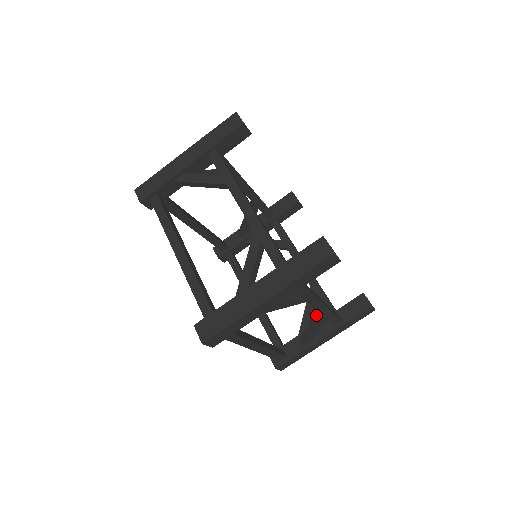
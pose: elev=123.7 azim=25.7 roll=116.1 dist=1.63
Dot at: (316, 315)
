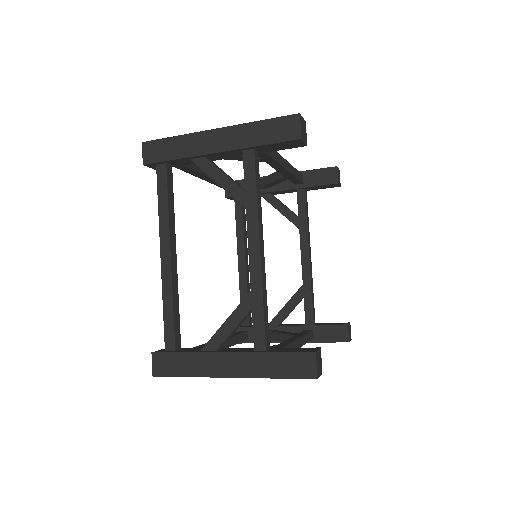
Dot at: occluded
